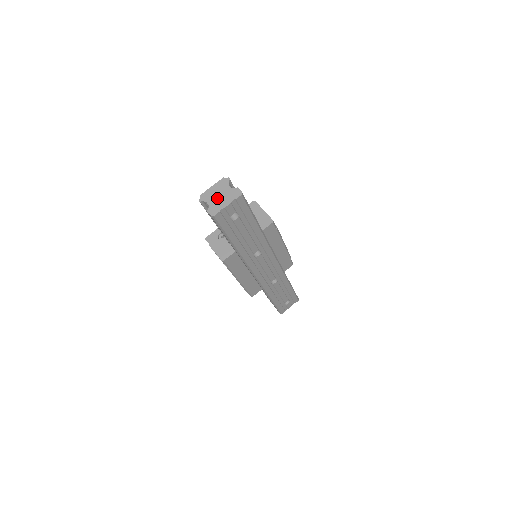
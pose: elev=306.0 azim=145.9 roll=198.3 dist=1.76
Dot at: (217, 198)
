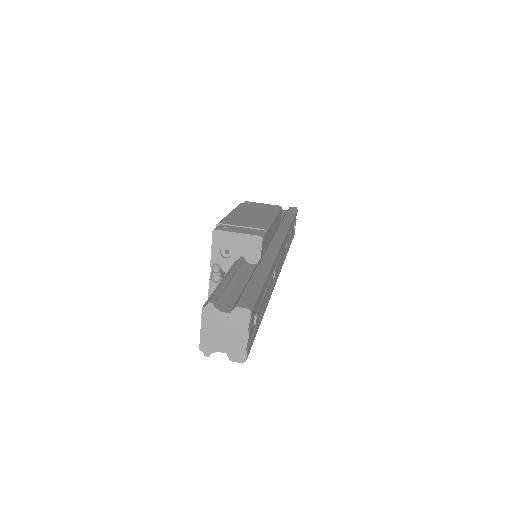
Dot at: (225, 338)
